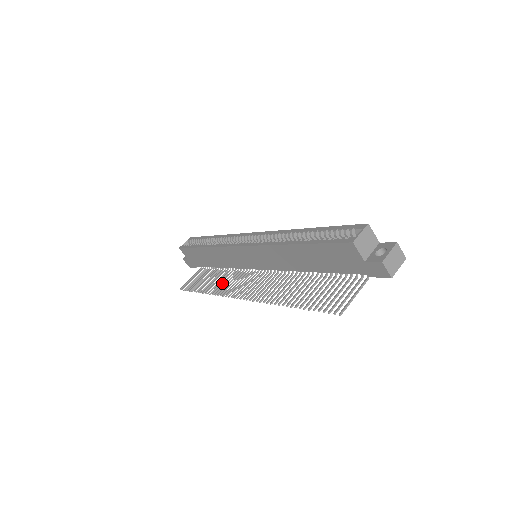
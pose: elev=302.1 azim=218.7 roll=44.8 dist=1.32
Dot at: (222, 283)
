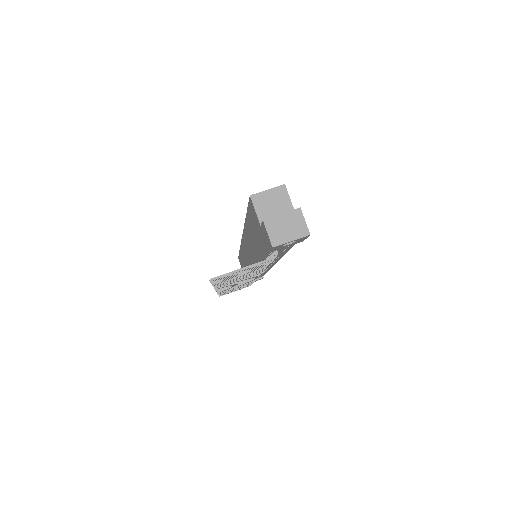
Dot at: occluded
